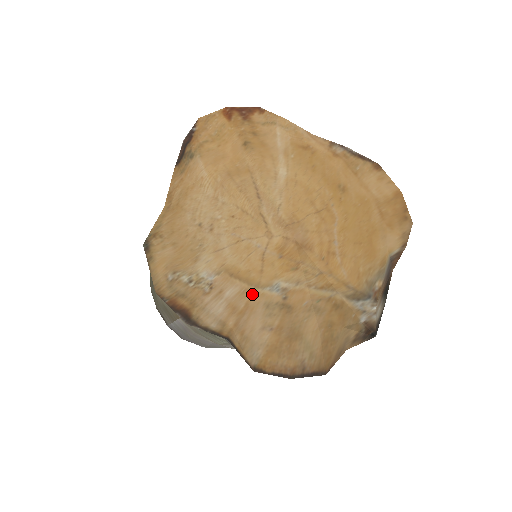
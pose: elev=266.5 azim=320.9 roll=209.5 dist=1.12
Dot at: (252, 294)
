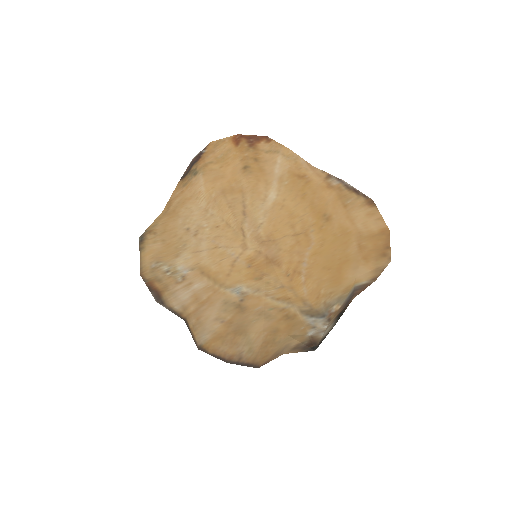
Dot at: (215, 291)
